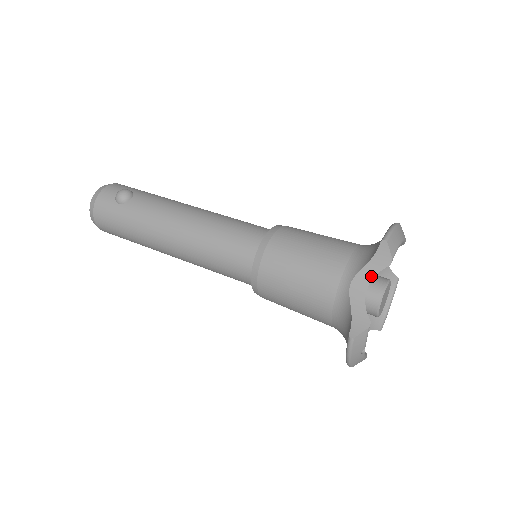
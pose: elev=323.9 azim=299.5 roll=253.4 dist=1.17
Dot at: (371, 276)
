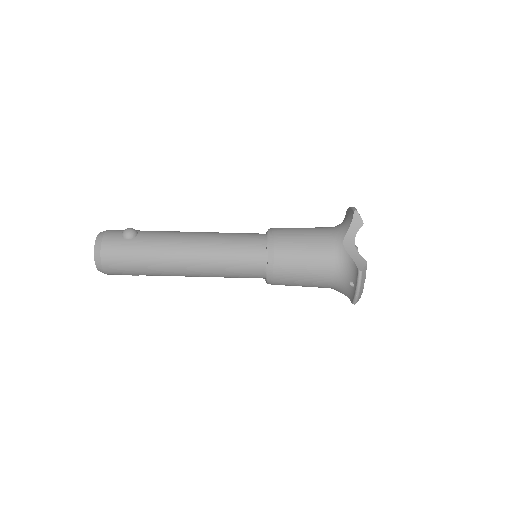
Dot at: (354, 235)
